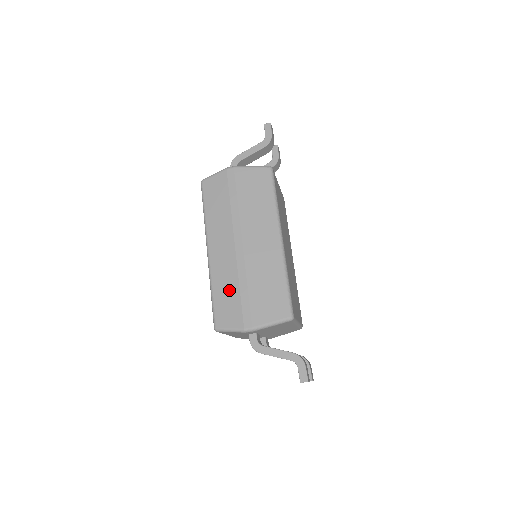
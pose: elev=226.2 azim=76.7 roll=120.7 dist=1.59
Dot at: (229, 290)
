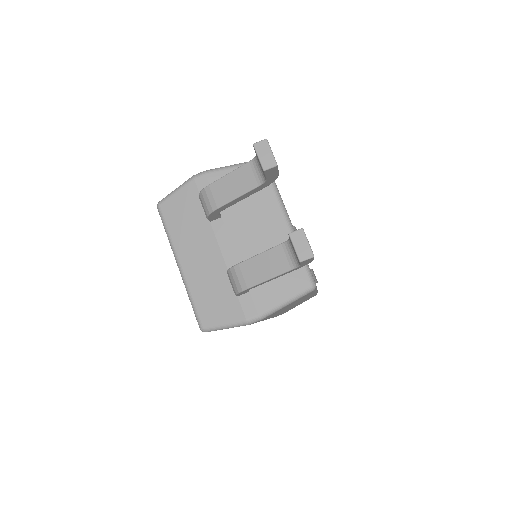
Dot at: occluded
